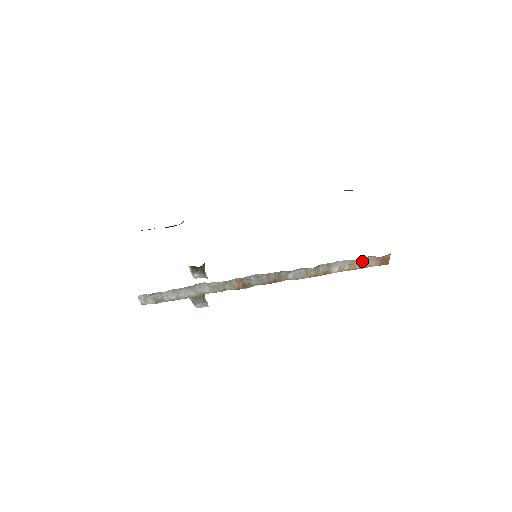
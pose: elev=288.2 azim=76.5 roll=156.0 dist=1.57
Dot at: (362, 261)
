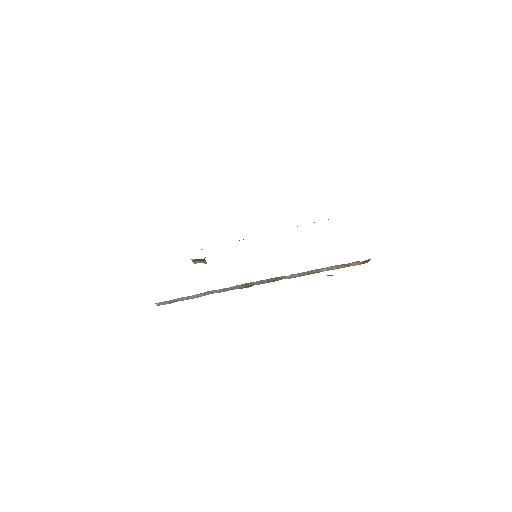
Dot at: (347, 264)
